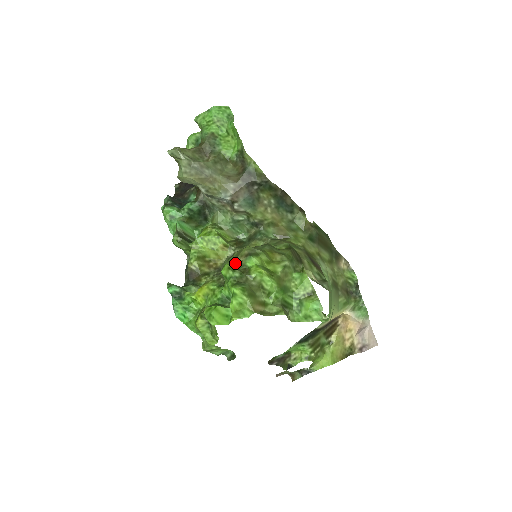
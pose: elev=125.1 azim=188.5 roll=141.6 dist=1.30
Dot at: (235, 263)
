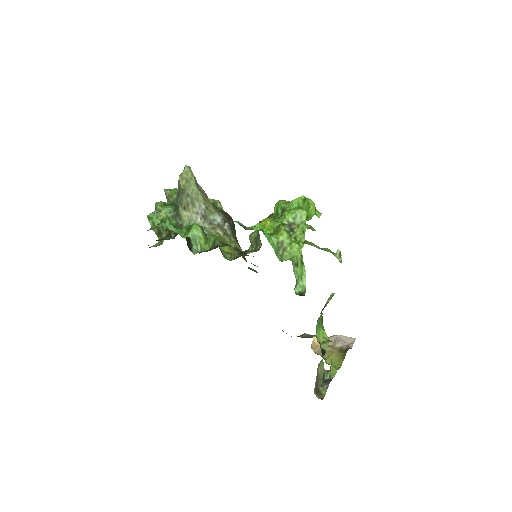
Dot at: occluded
